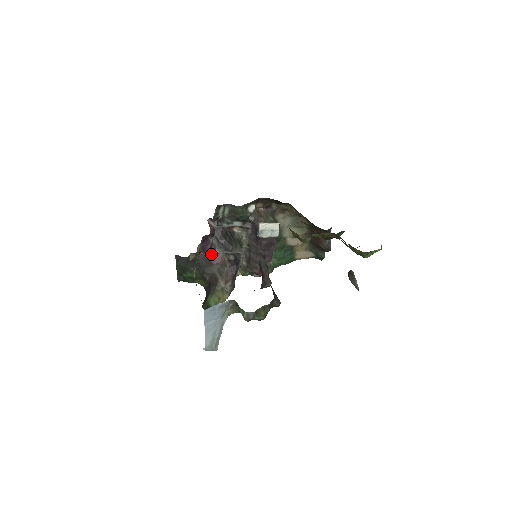
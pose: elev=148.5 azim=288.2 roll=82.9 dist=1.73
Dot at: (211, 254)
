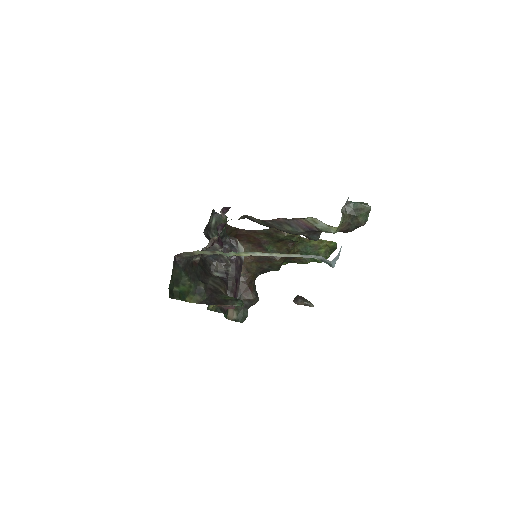
Dot at: (202, 265)
